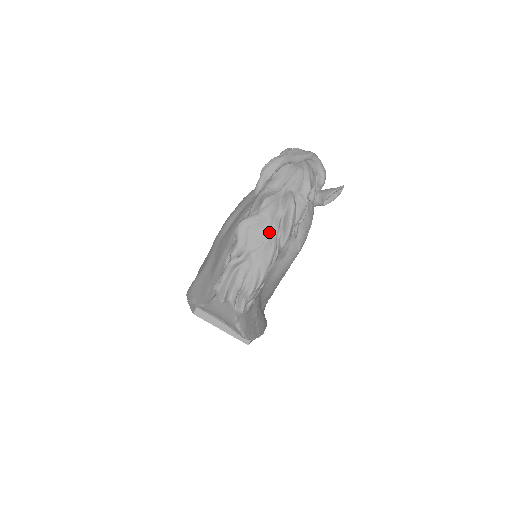
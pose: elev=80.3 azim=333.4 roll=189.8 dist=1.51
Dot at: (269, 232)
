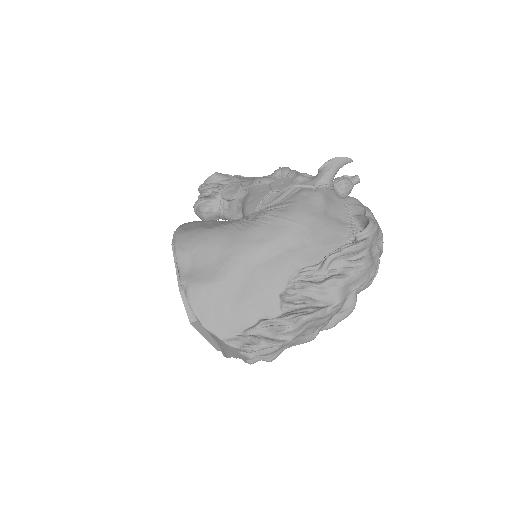
Dot at: (320, 326)
